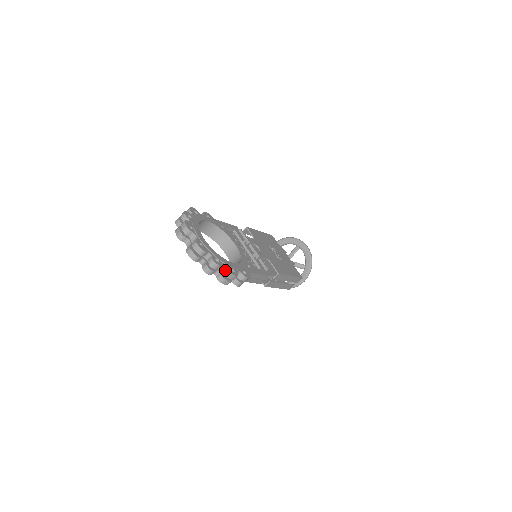
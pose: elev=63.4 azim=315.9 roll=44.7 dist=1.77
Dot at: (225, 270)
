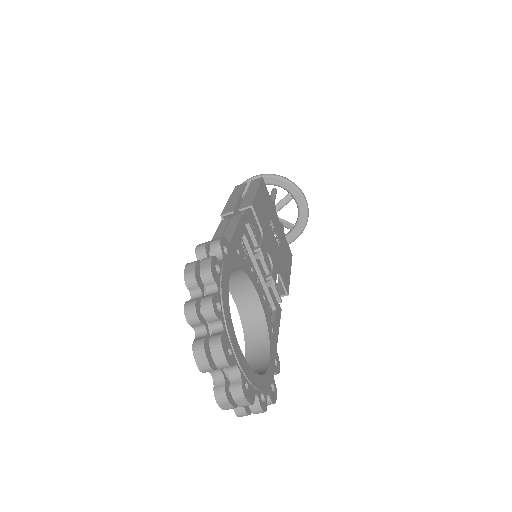
Dot at: (267, 400)
